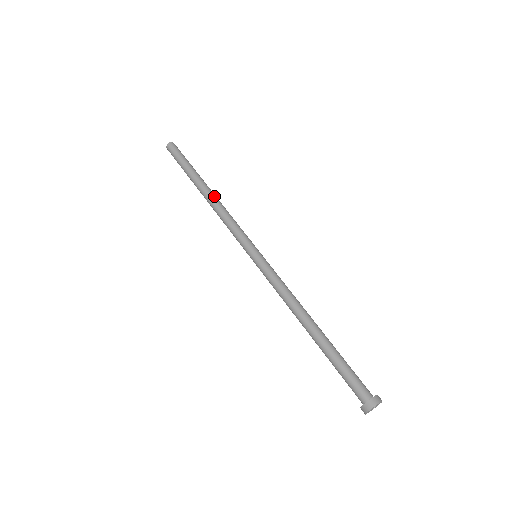
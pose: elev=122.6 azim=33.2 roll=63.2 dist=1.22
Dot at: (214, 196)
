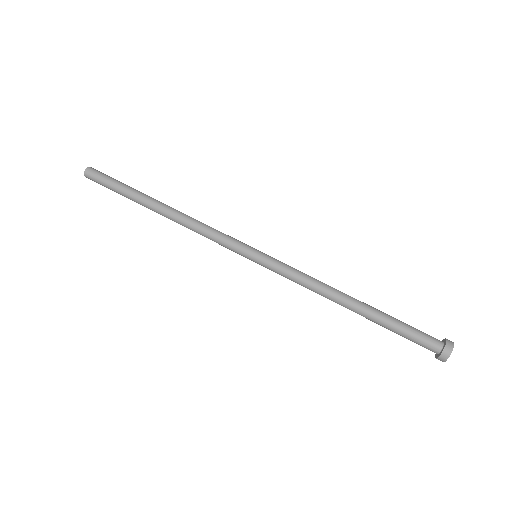
Dot at: (175, 210)
